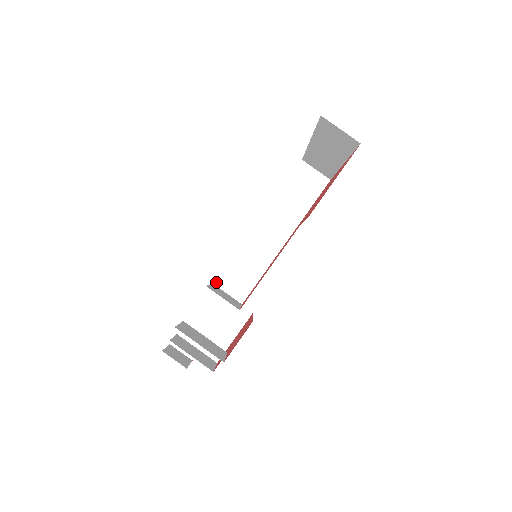
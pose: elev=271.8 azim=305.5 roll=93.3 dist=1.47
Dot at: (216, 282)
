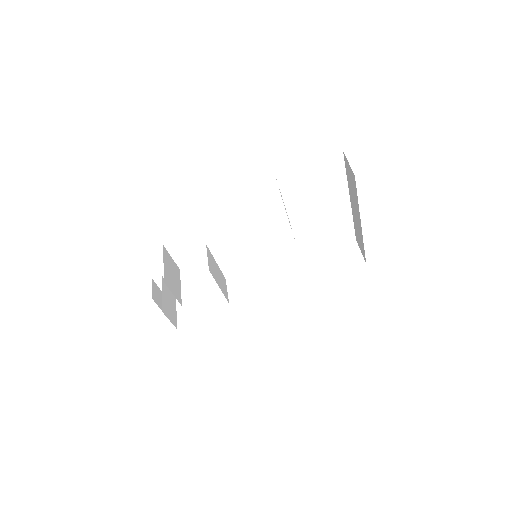
Dot at: (228, 279)
